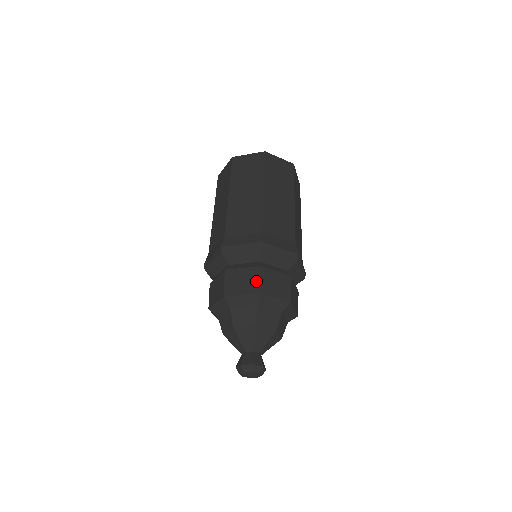
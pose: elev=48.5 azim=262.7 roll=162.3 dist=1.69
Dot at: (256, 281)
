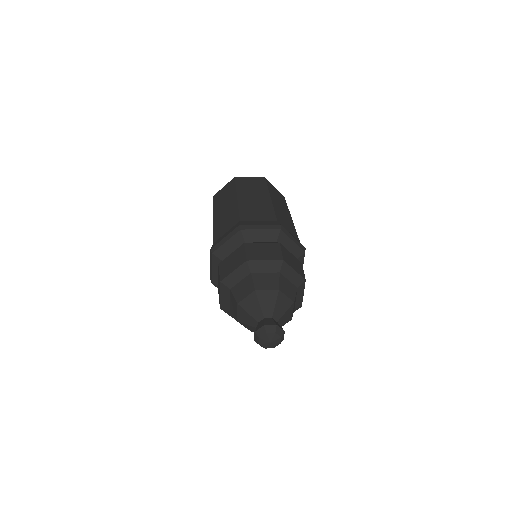
Dot at: (278, 252)
